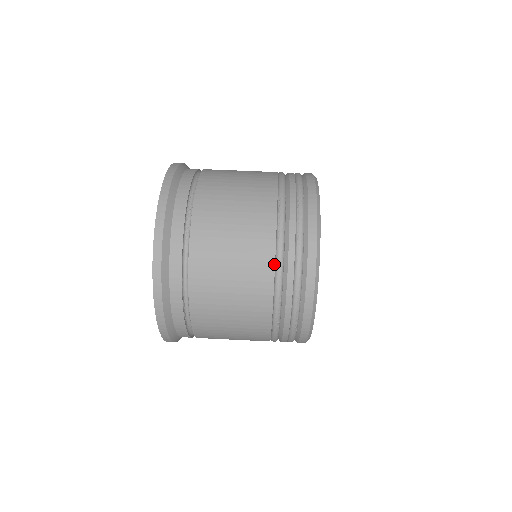
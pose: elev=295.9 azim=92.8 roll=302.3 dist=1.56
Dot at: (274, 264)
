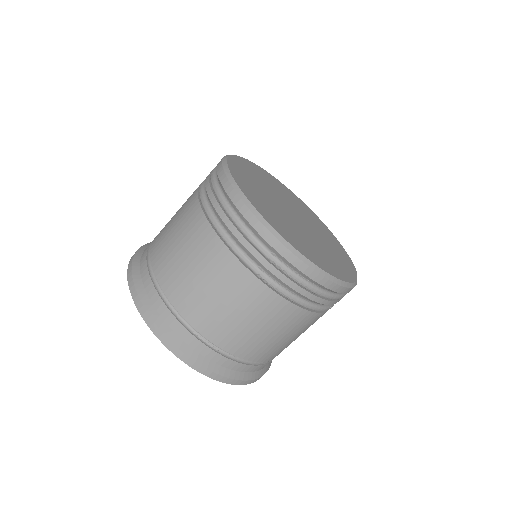
Dot at: (309, 312)
